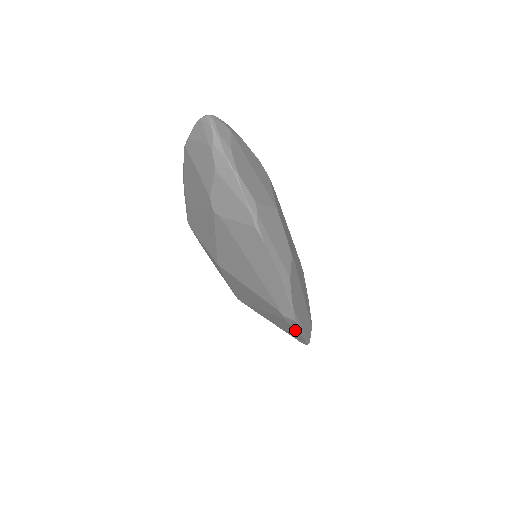
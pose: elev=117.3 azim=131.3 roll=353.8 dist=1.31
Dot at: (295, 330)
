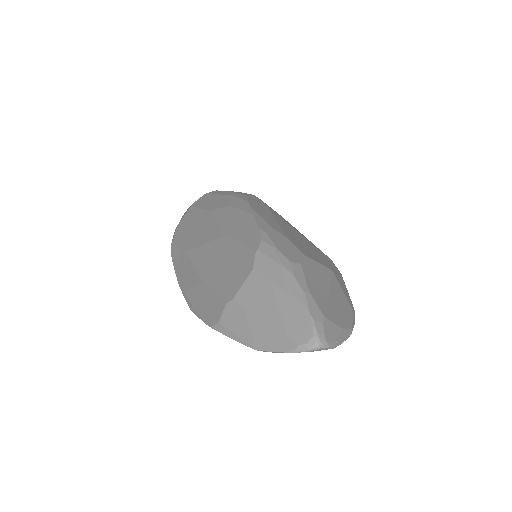
Dot at: occluded
